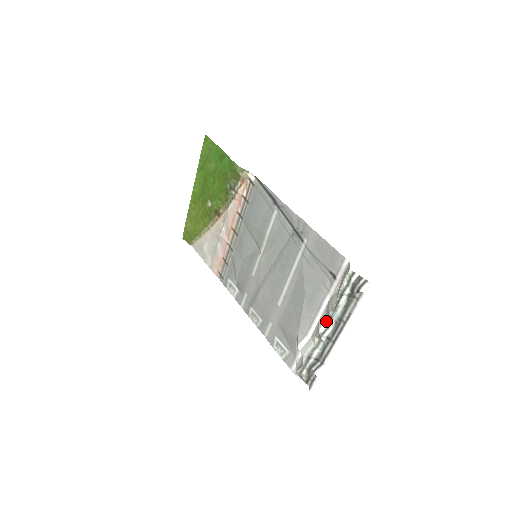
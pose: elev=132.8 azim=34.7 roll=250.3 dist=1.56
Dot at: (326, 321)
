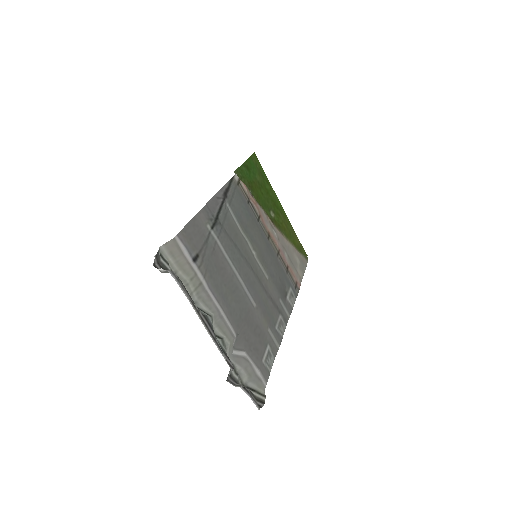
Dot at: (212, 314)
